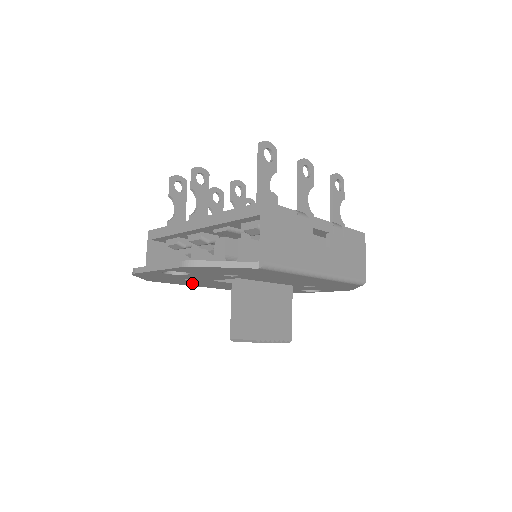
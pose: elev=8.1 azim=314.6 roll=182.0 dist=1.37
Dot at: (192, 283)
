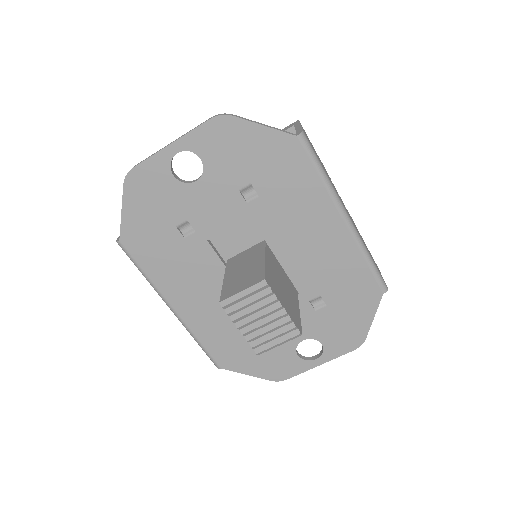
Dot at: (171, 268)
